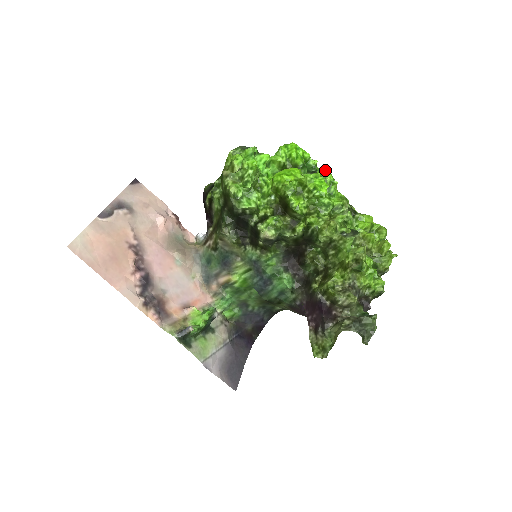
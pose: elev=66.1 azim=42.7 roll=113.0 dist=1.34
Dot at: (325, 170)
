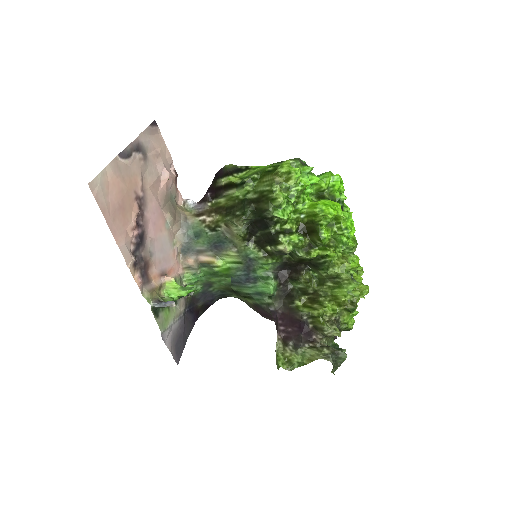
Dot at: (349, 208)
